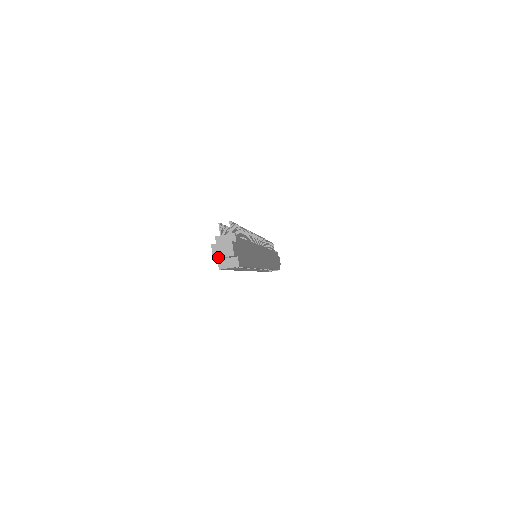
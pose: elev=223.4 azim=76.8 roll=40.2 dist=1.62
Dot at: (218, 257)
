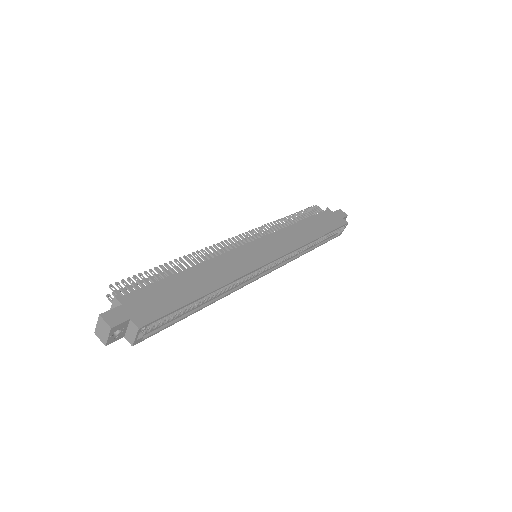
Dot at: (106, 341)
